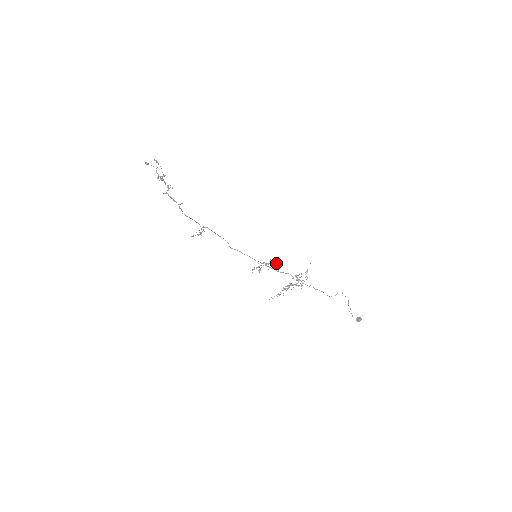
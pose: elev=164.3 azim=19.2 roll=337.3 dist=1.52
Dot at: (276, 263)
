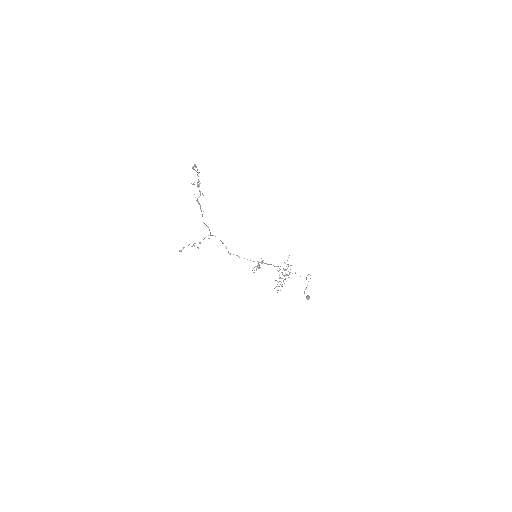
Dot at: occluded
